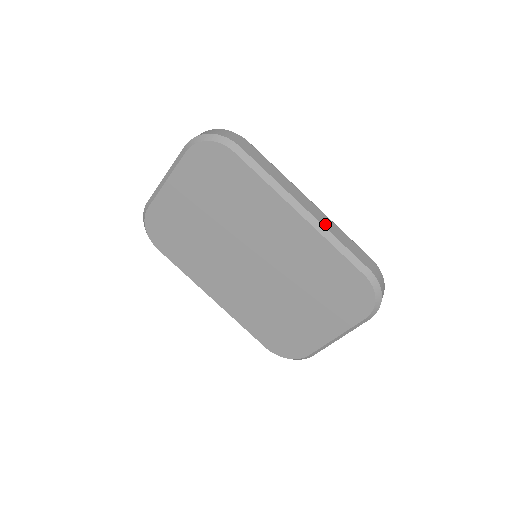
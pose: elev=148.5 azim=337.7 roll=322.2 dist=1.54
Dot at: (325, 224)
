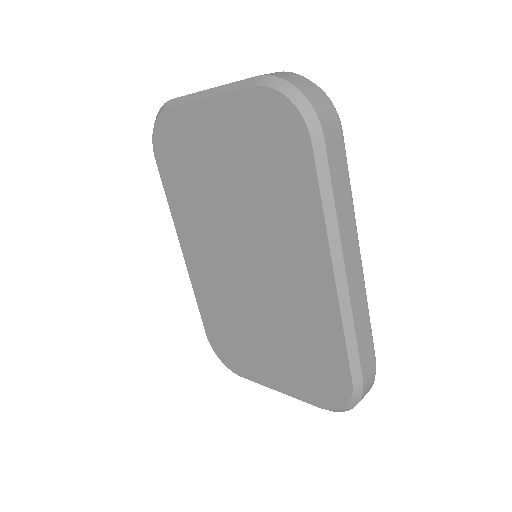
Dot at: (354, 301)
